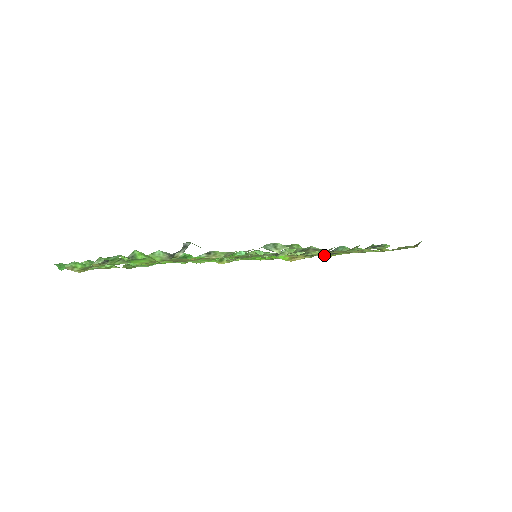
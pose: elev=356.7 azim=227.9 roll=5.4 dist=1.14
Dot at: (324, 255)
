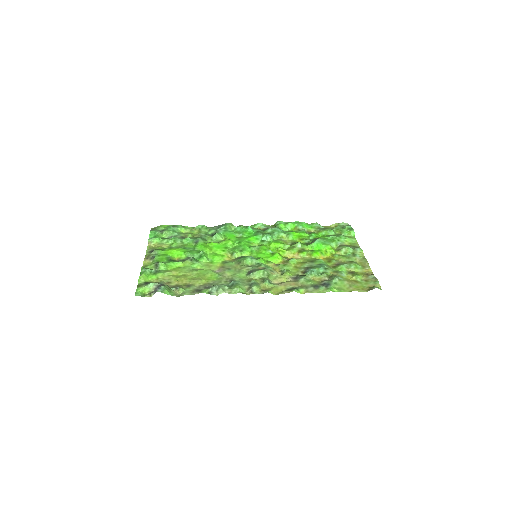
Dot at: (282, 281)
